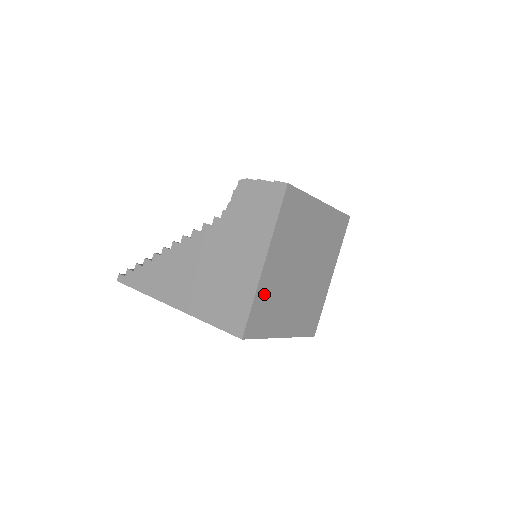
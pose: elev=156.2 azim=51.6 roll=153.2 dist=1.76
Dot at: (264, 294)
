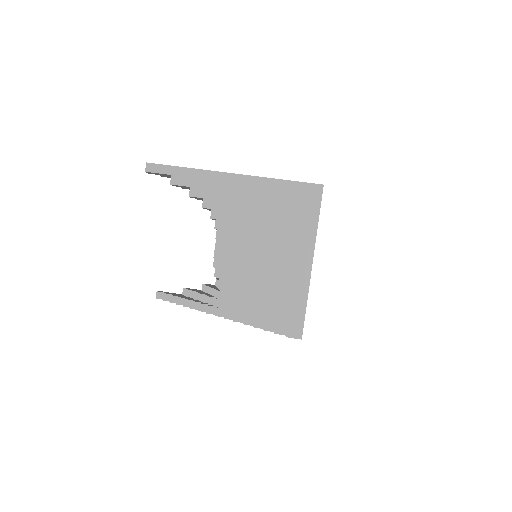
Dot at: occluded
